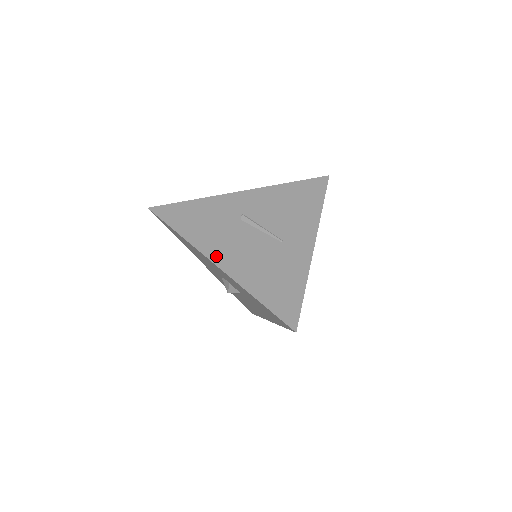
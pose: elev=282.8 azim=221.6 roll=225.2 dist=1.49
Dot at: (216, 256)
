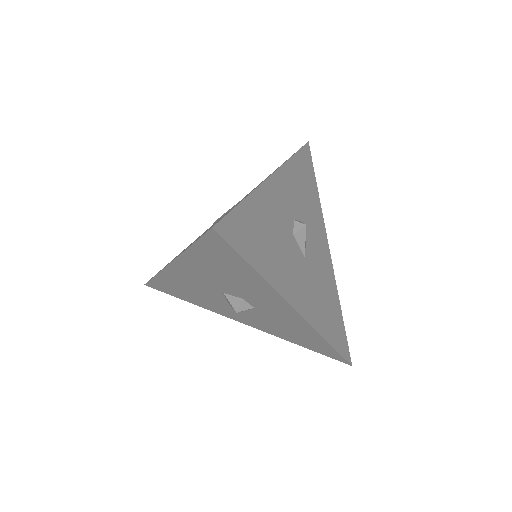
Dot at: occluded
